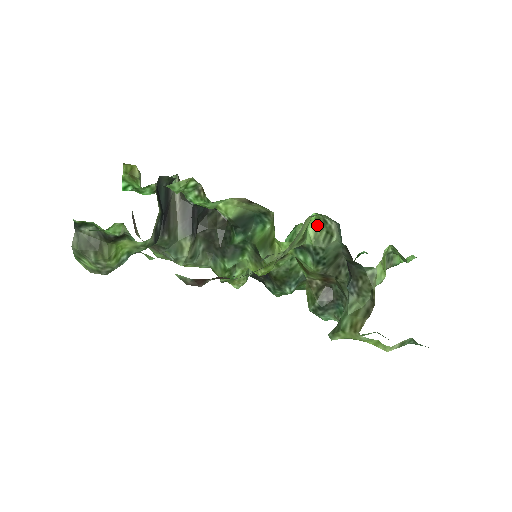
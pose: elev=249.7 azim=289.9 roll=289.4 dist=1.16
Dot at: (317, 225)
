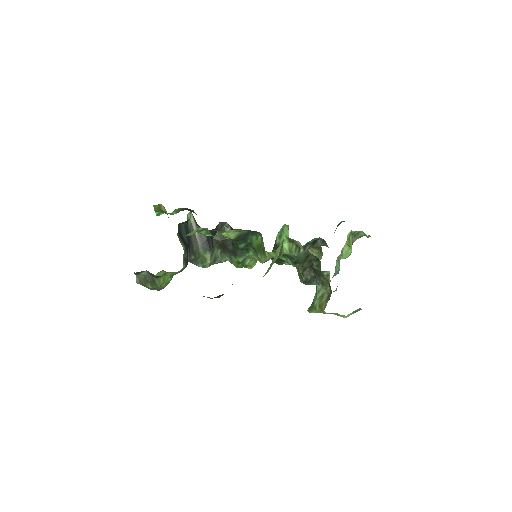
Dot at: (289, 241)
